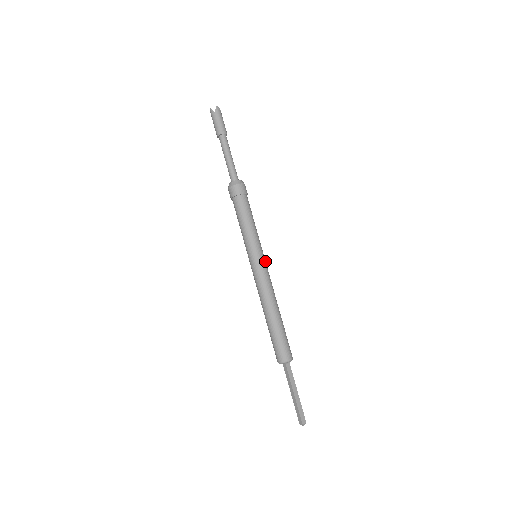
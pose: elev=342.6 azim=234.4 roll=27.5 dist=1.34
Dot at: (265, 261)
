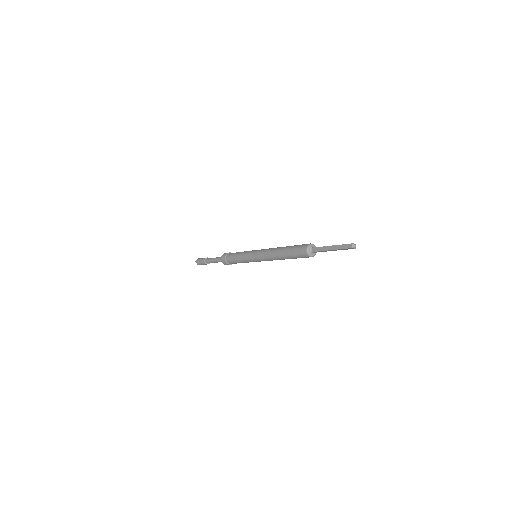
Dot at: occluded
